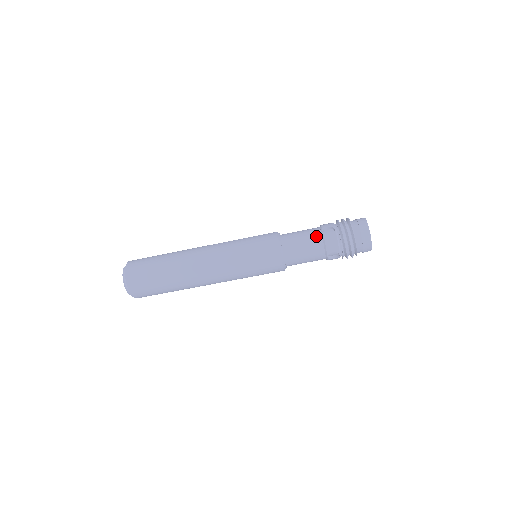
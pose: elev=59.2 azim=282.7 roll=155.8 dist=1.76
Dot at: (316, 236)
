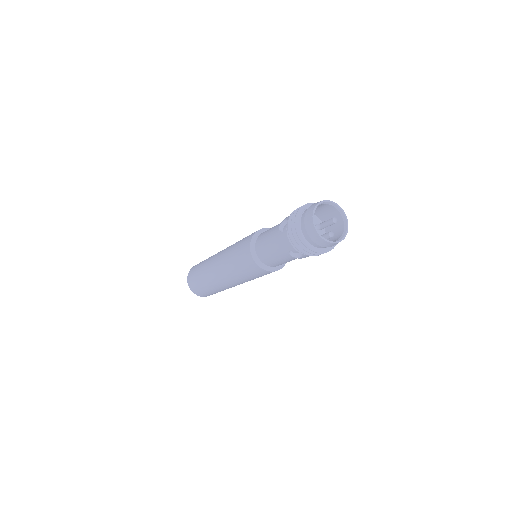
Dot at: (289, 258)
